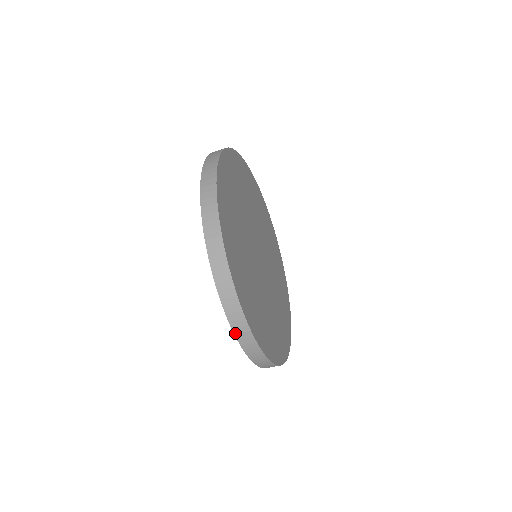
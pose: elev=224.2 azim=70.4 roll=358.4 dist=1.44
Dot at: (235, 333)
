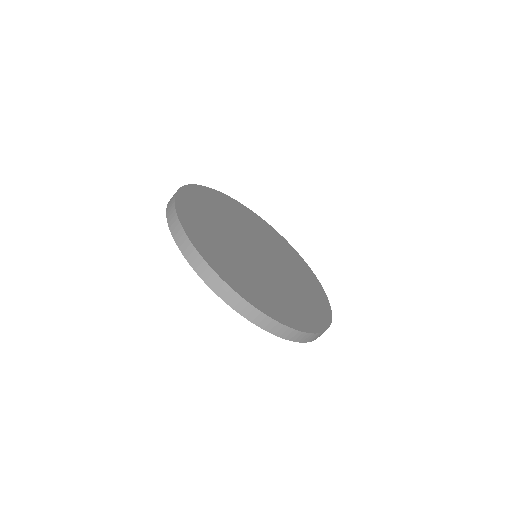
Dot at: (298, 341)
